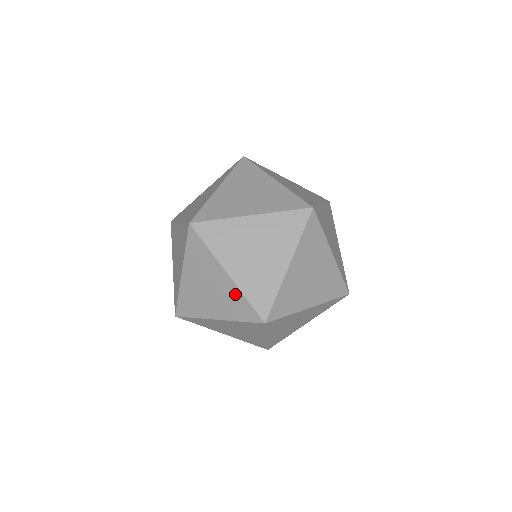
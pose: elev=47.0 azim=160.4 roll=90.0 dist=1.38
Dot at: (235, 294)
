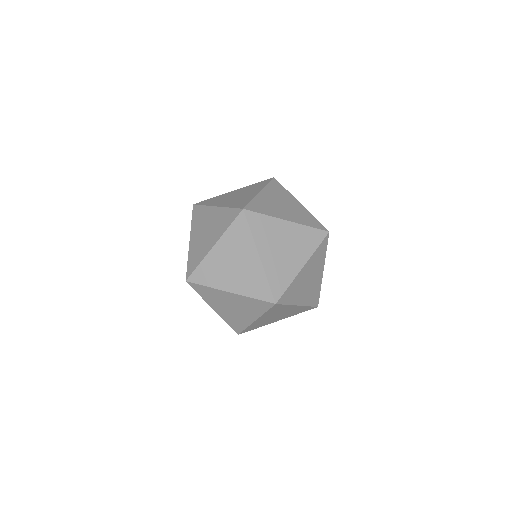
Dot at: (245, 300)
